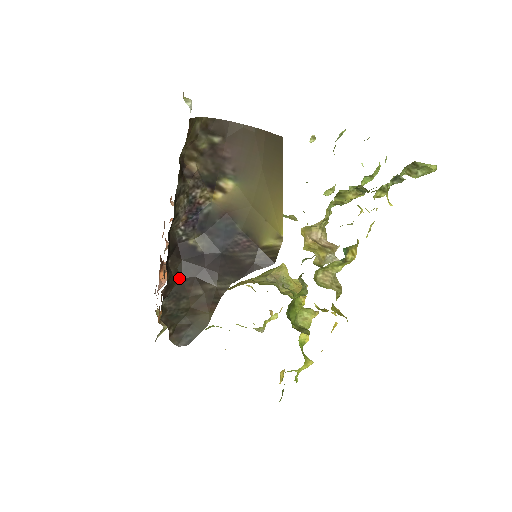
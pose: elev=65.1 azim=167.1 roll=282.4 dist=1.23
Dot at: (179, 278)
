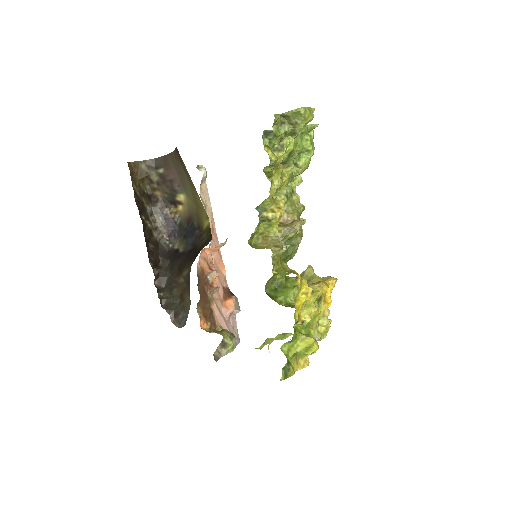
Dot at: (169, 273)
